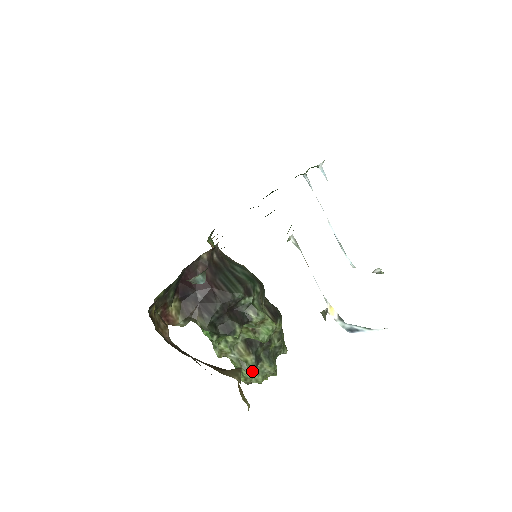
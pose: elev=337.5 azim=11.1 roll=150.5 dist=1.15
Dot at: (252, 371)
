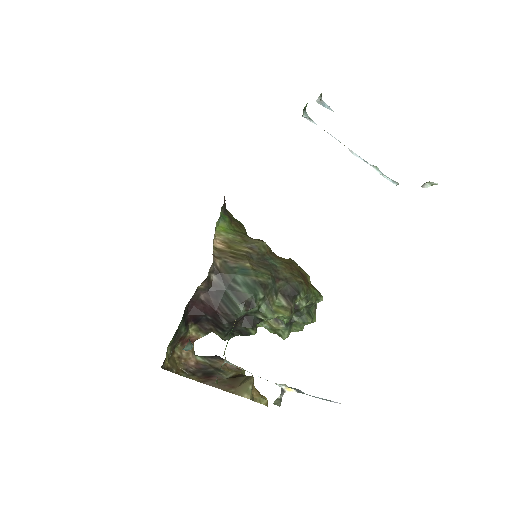
Dot at: (286, 334)
